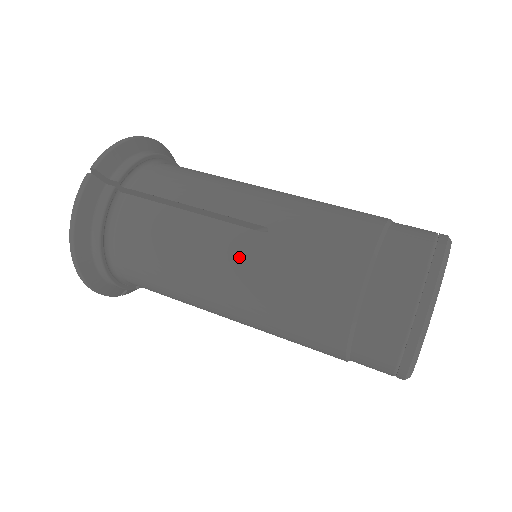
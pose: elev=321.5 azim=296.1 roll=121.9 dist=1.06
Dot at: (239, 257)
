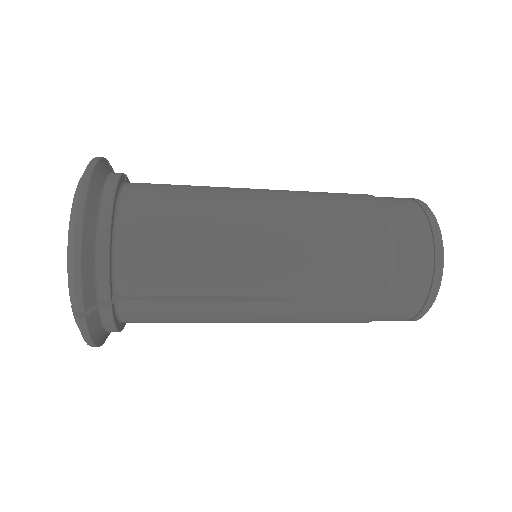
Dot at: (273, 194)
